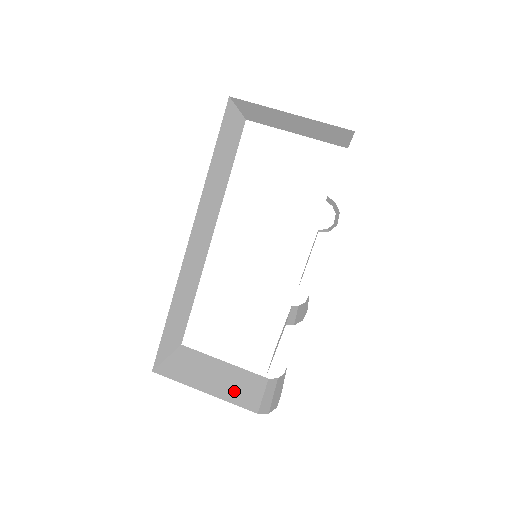
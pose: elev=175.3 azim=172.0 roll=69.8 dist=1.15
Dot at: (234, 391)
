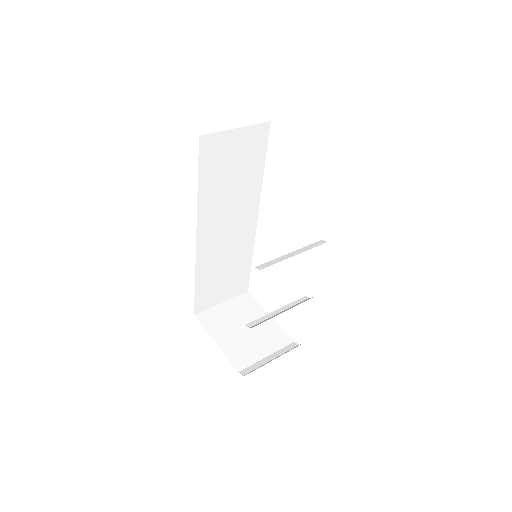
Dot at: (242, 347)
